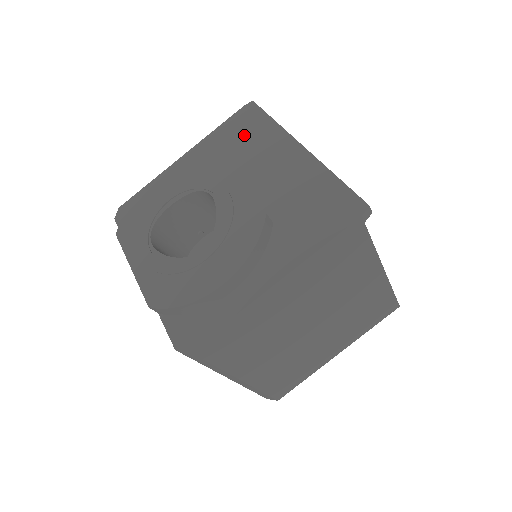
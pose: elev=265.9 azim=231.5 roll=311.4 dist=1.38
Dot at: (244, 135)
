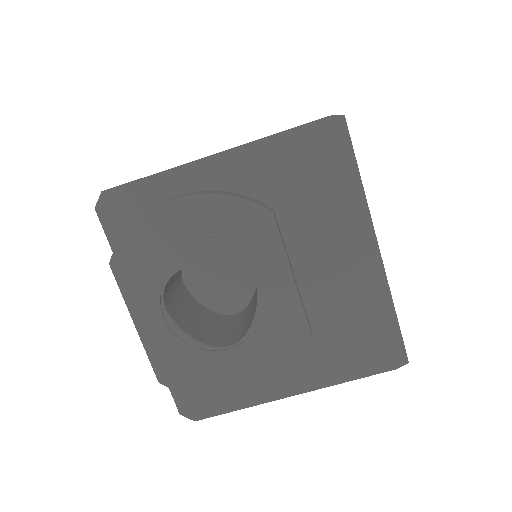
Dot at: (314, 178)
